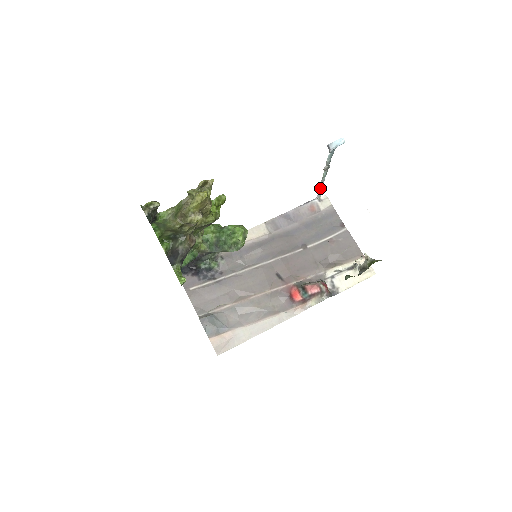
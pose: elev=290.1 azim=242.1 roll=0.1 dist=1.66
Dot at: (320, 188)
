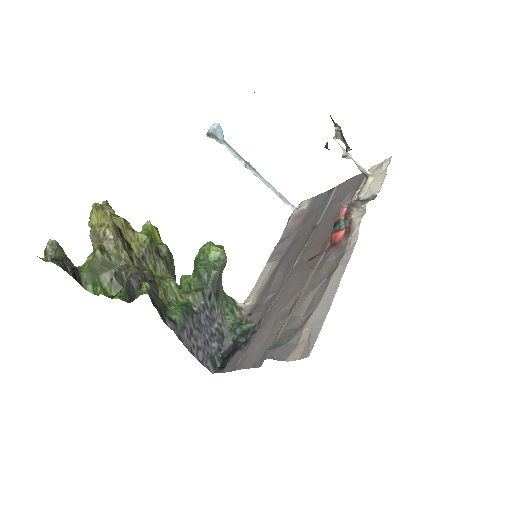
Dot at: (278, 195)
